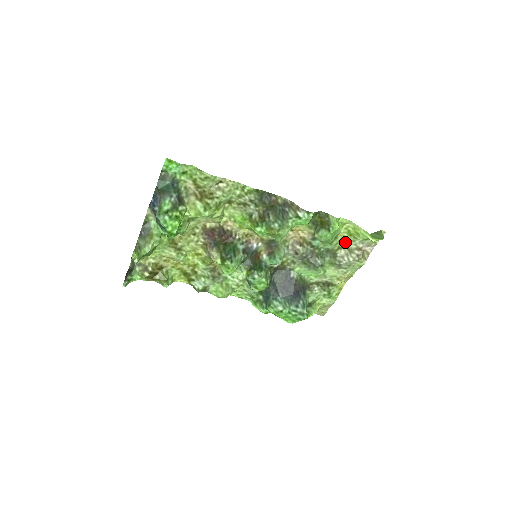
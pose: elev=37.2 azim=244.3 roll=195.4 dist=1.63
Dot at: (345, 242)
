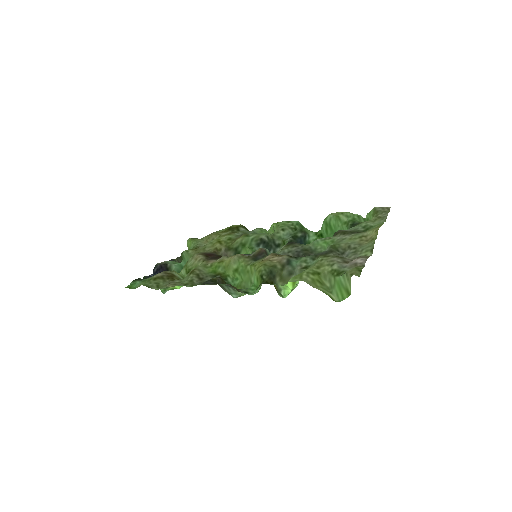
Dot at: (325, 261)
